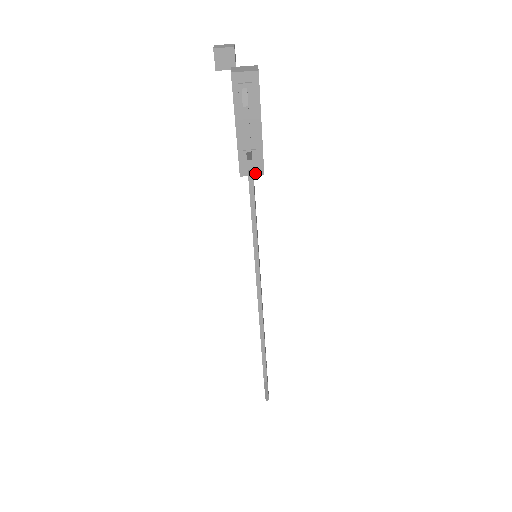
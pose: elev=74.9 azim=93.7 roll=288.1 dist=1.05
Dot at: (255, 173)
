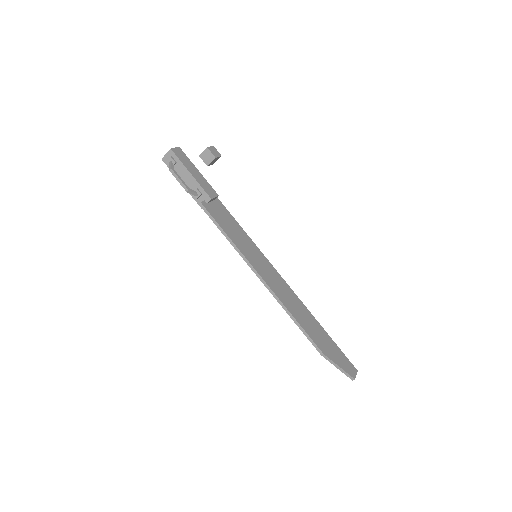
Dot at: (207, 201)
